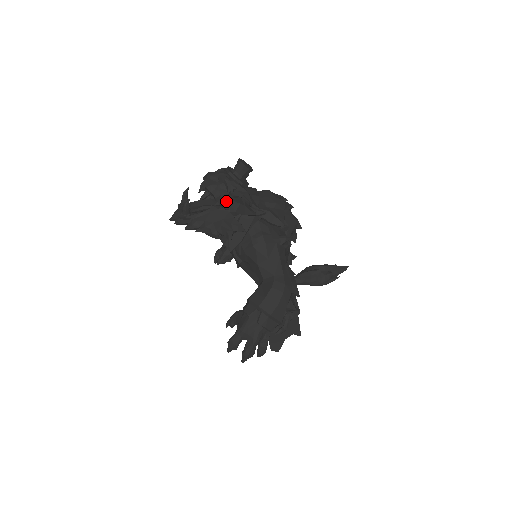
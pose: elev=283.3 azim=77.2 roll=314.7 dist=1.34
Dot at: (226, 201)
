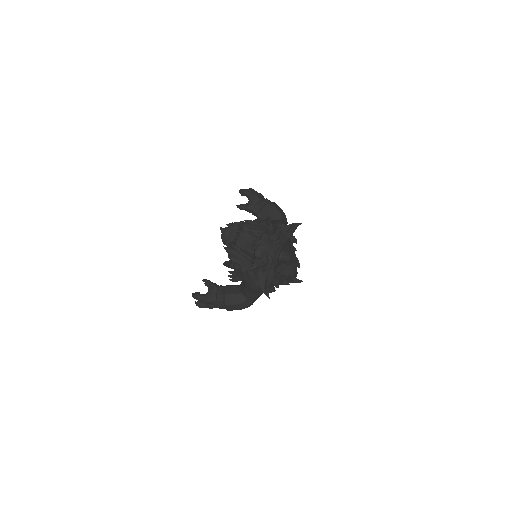
Dot at: occluded
